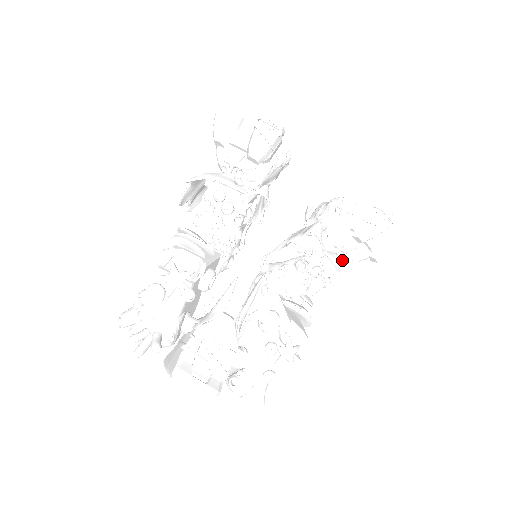
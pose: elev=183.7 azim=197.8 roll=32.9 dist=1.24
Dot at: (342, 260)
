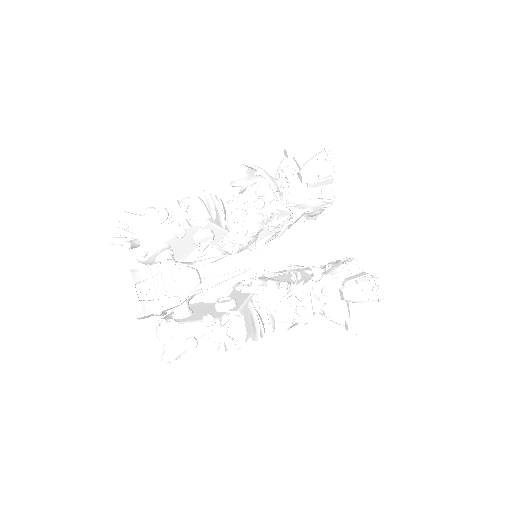
Dot at: (323, 312)
